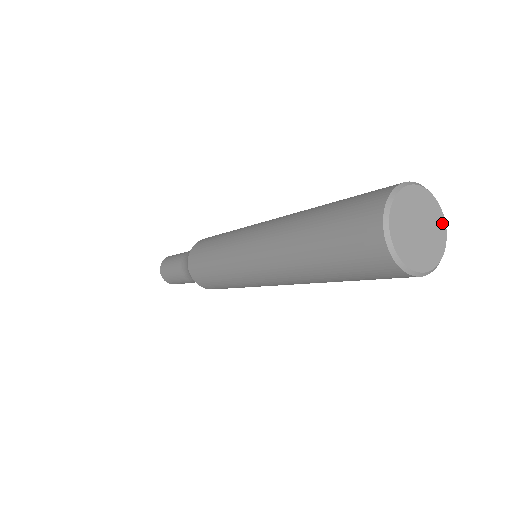
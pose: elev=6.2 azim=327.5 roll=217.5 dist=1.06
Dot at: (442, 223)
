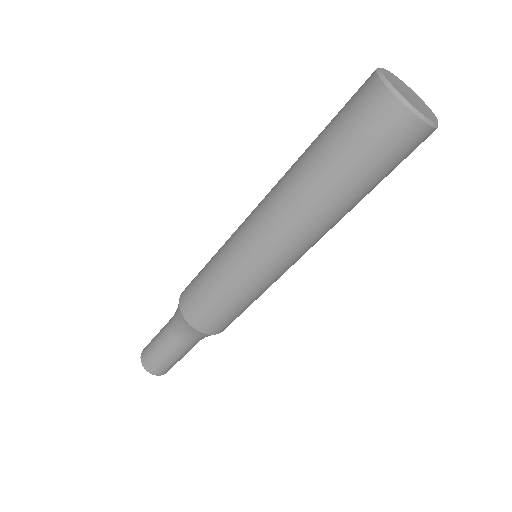
Dot at: (435, 119)
